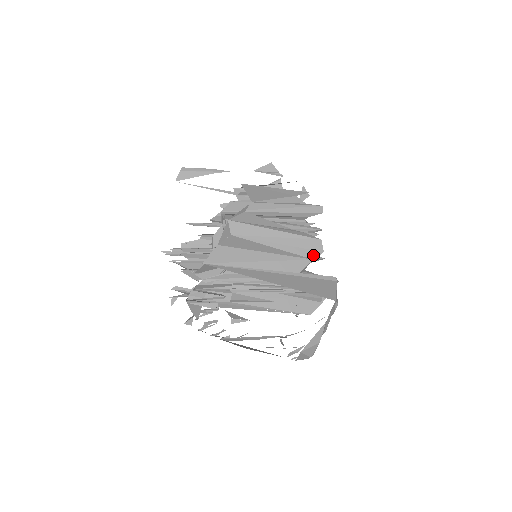
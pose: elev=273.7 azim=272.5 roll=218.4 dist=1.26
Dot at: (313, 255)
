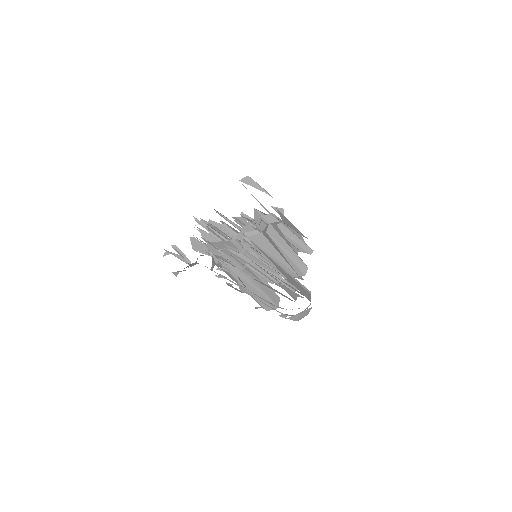
Dot at: (300, 273)
